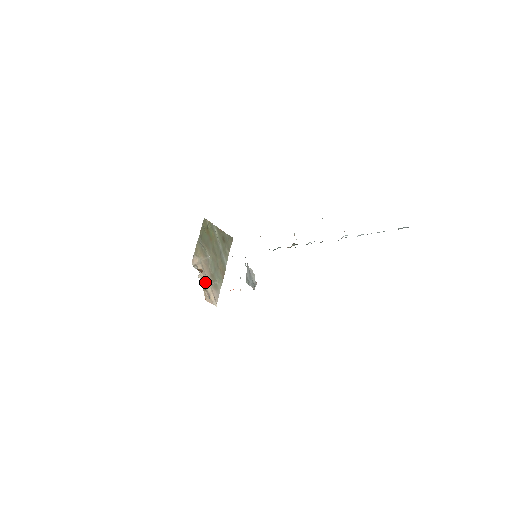
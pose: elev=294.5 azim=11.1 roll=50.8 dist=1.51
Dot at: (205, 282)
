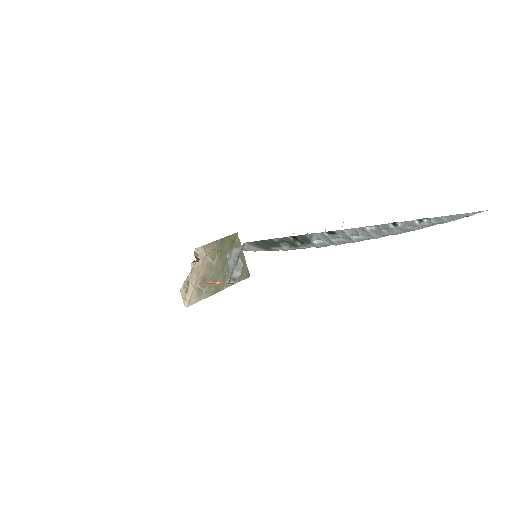
Dot at: (193, 276)
